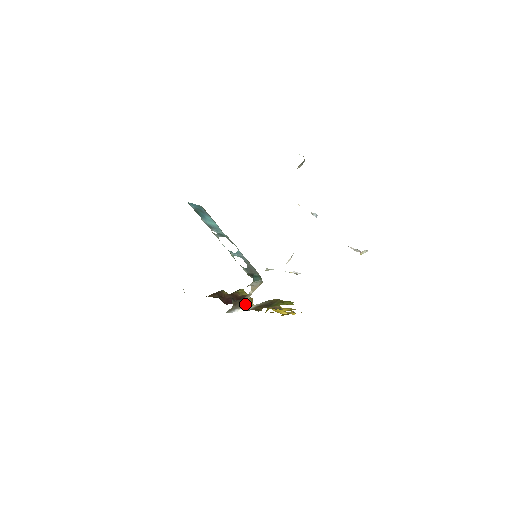
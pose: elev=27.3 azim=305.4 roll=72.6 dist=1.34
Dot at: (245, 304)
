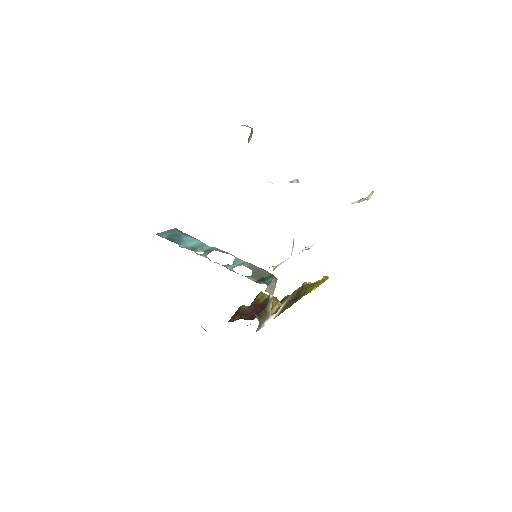
Dot at: (272, 308)
